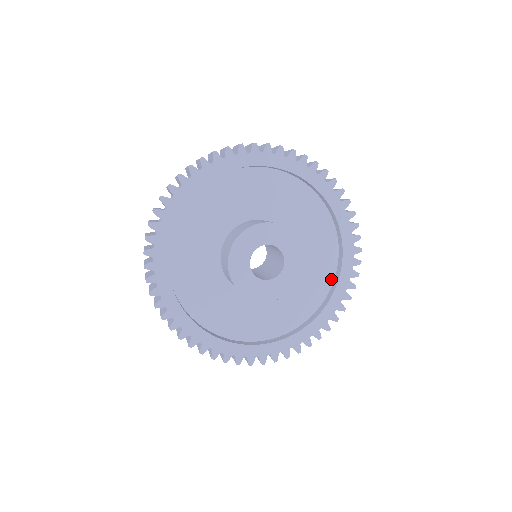
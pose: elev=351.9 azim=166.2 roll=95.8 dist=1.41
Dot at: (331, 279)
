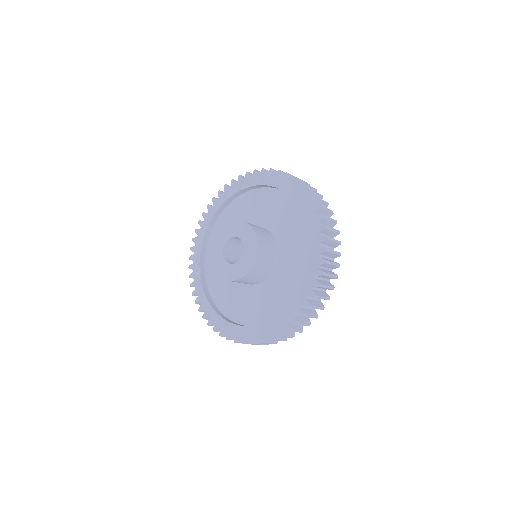
Dot at: occluded
